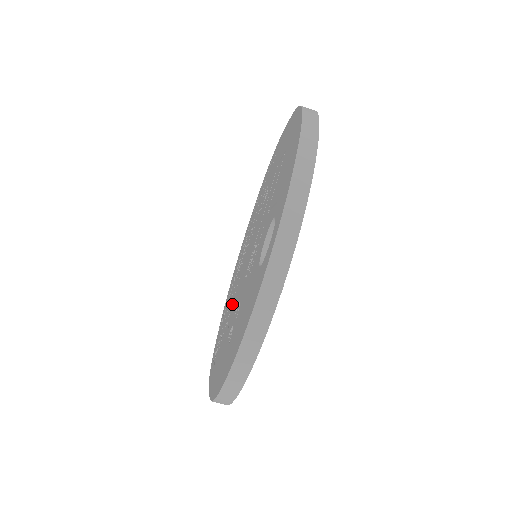
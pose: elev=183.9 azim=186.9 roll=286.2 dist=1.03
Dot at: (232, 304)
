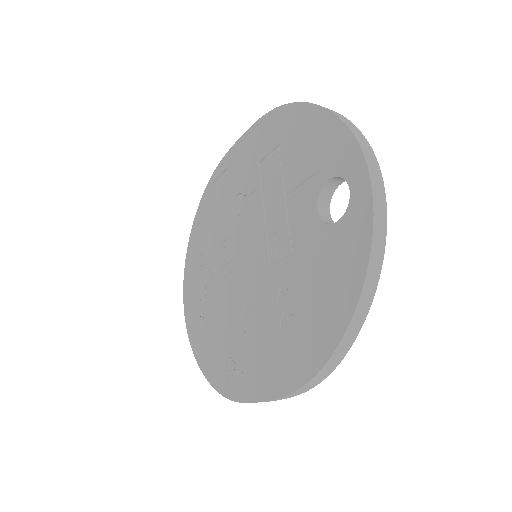
Dot at: (241, 313)
